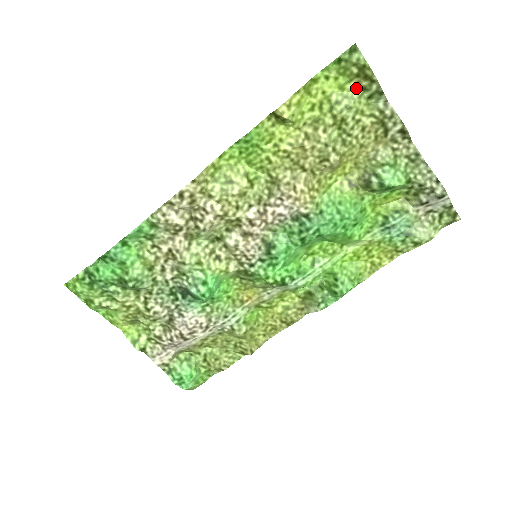
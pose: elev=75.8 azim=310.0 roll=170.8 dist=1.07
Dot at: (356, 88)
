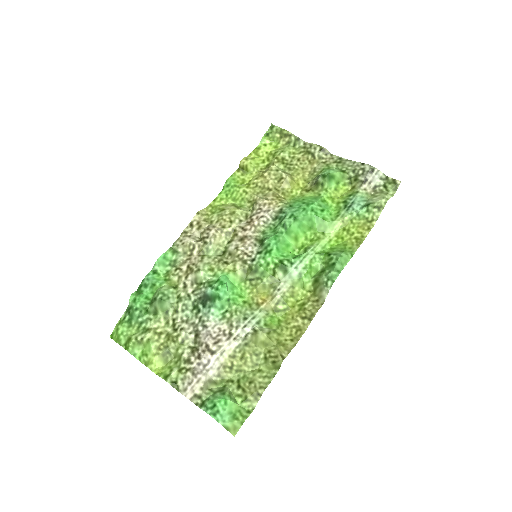
Dot at: (284, 144)
